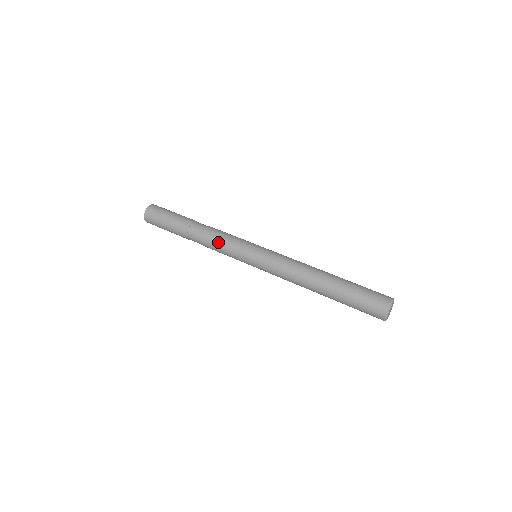
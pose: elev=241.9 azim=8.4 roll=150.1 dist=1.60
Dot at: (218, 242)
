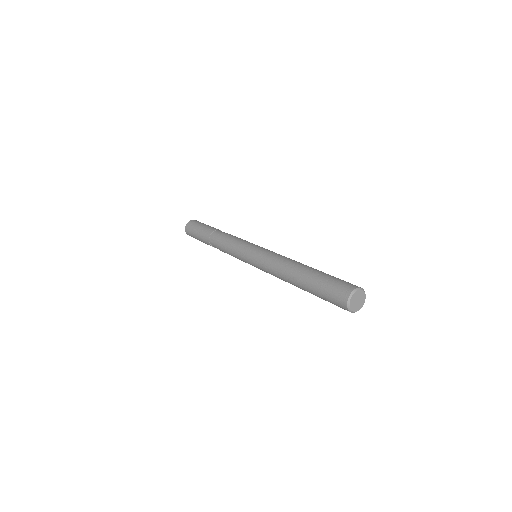
Dot at: (227, 250)
